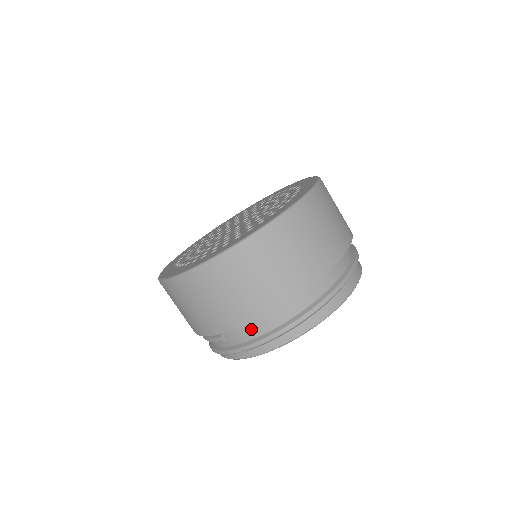
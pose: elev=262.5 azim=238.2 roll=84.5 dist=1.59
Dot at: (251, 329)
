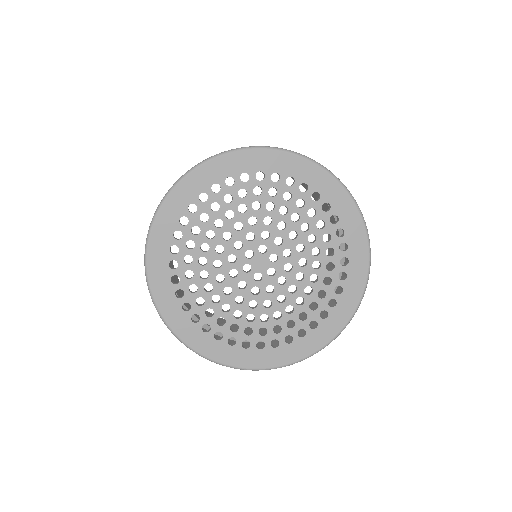
Dot at: occluded
